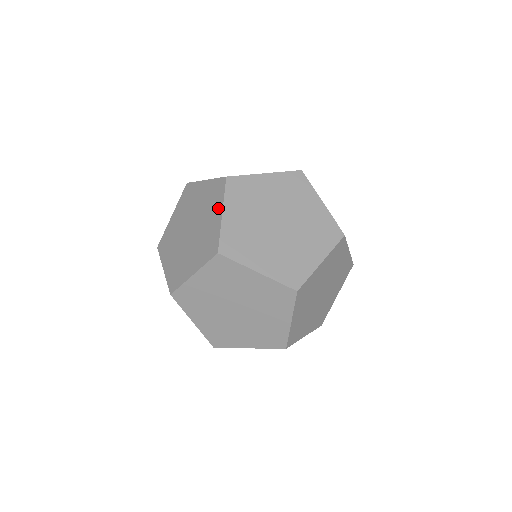
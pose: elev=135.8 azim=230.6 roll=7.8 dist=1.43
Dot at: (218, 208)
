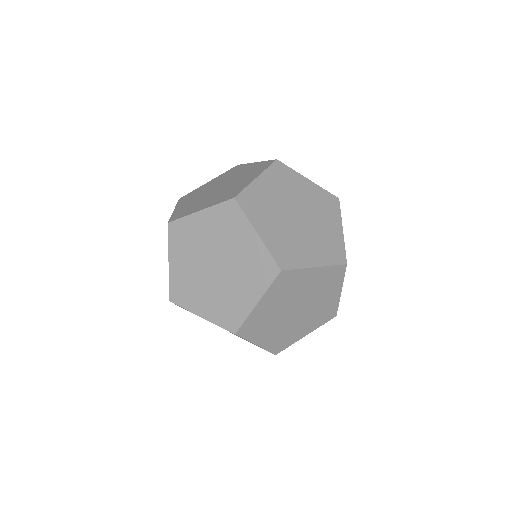
Dot at: (247, 166)
